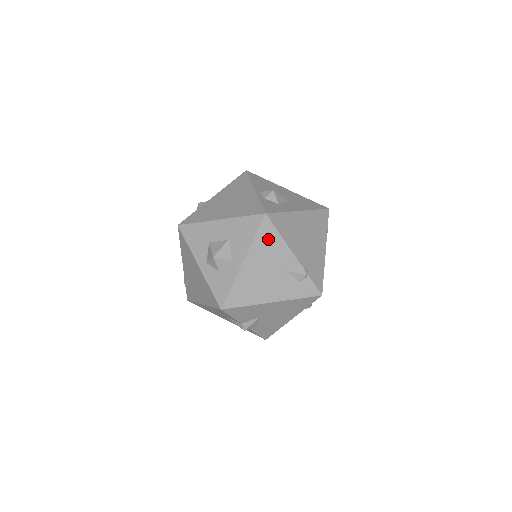
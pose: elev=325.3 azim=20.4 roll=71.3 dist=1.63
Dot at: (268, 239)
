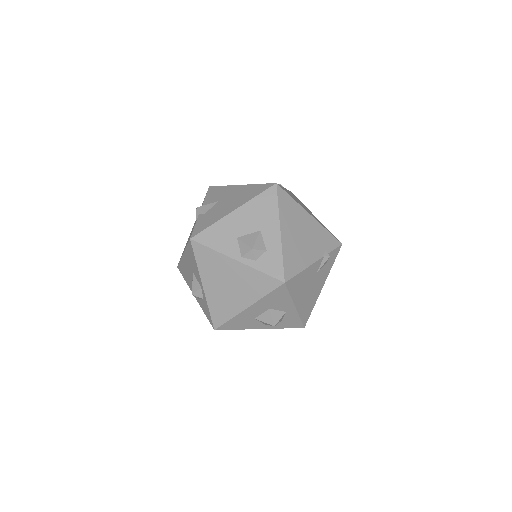
Dot at: (297, 284)
